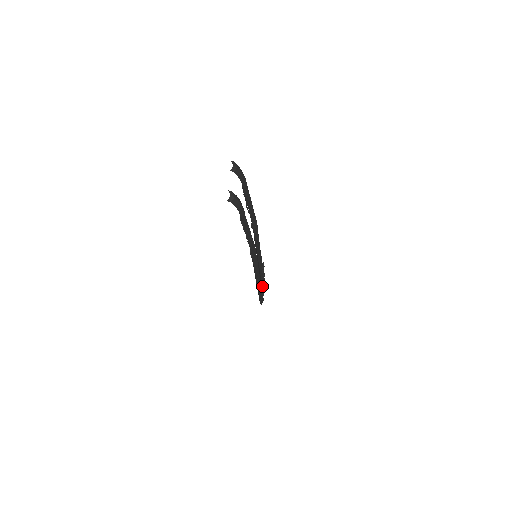
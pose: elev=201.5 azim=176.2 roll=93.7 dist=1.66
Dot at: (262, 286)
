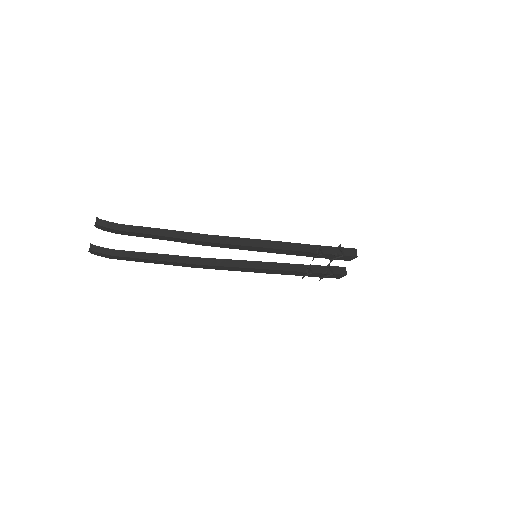
Dot at: (305, 272)
